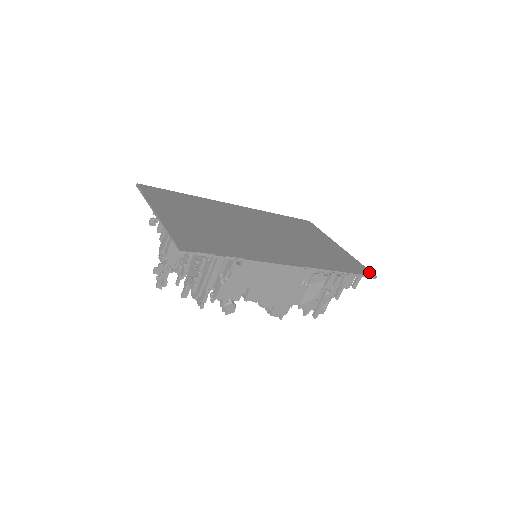
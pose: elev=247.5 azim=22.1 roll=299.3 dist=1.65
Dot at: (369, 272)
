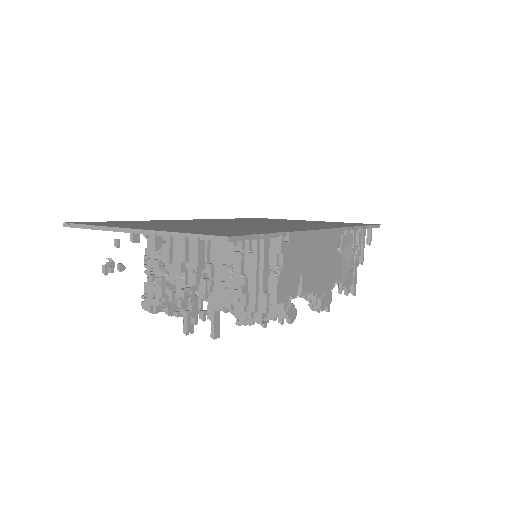
Dot at: occluded
